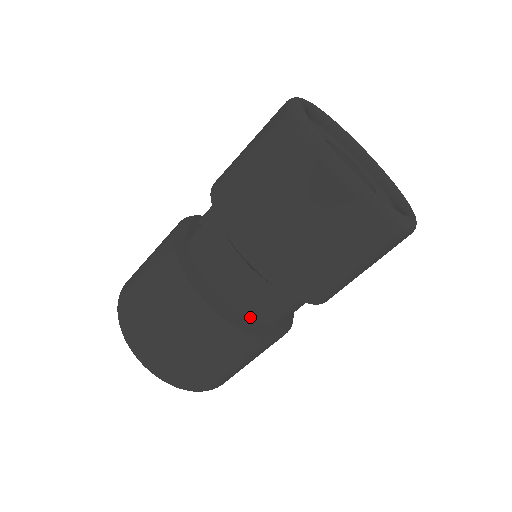
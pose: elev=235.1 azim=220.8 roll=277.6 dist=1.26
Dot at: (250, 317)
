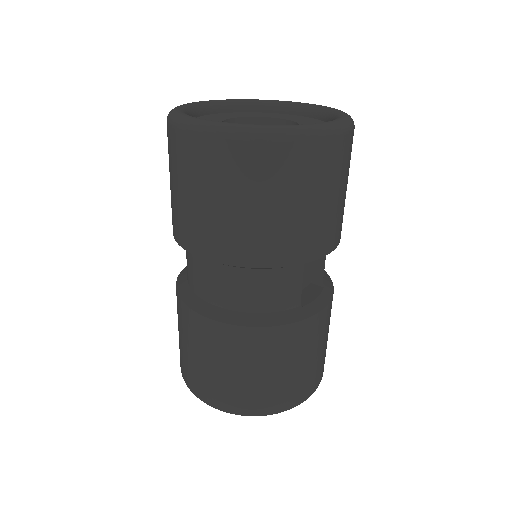
Dot at: (232, 308)
